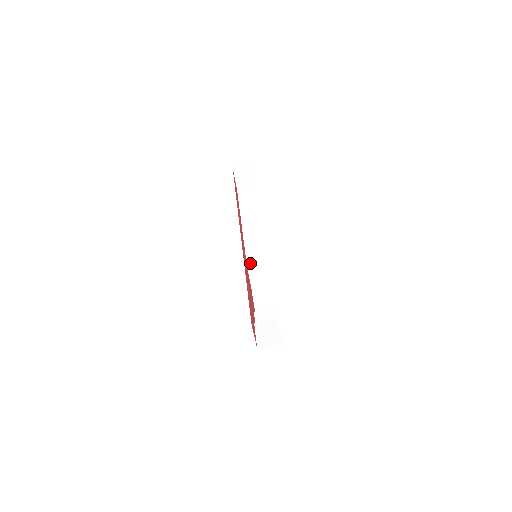
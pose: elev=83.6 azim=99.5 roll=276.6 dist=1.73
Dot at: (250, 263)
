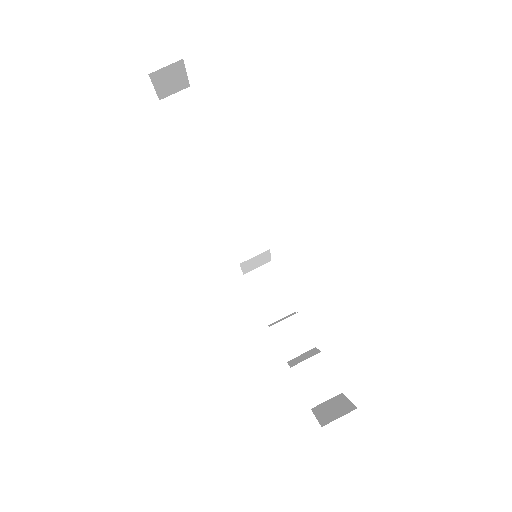
Dot at: (243, 259)
